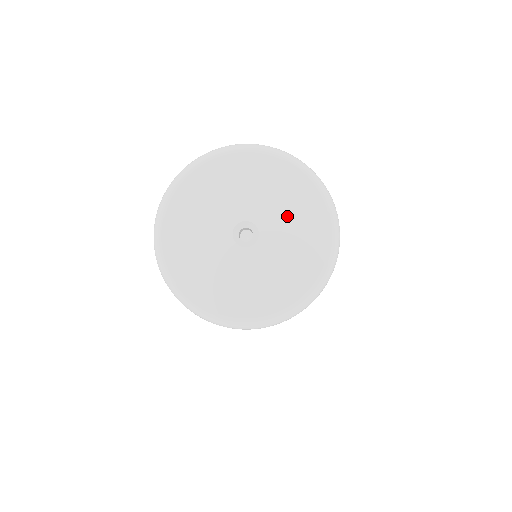
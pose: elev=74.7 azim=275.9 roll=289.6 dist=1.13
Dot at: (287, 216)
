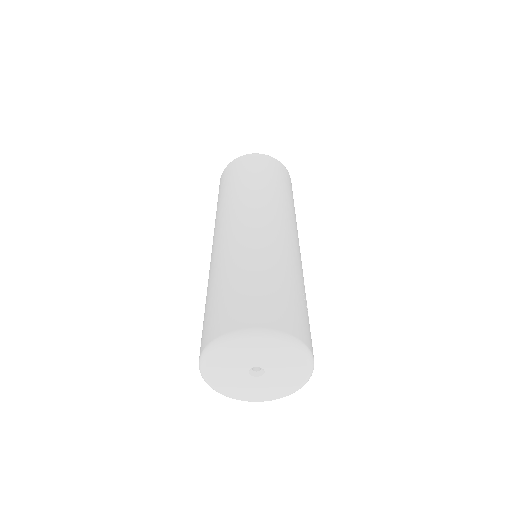
Dot at: (283, 366)
